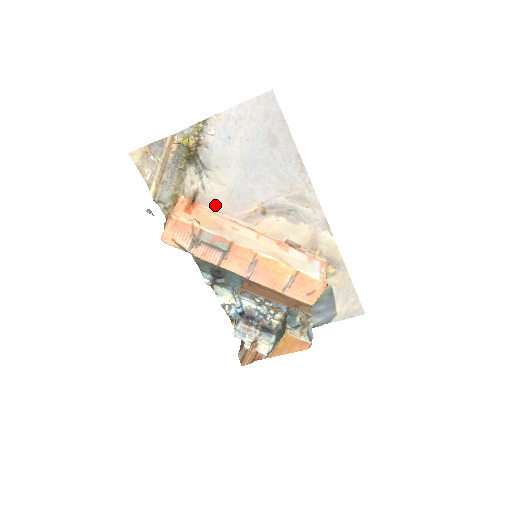
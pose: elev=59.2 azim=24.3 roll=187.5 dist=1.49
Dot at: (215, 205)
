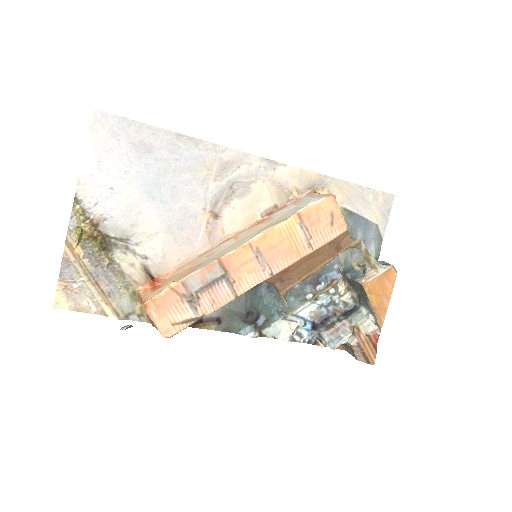
Dot at: (173, 260)
